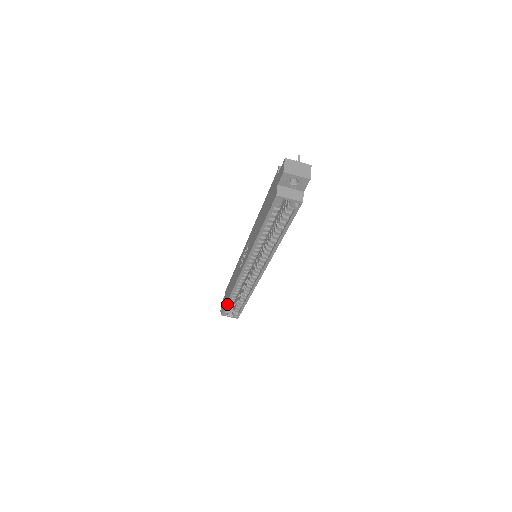
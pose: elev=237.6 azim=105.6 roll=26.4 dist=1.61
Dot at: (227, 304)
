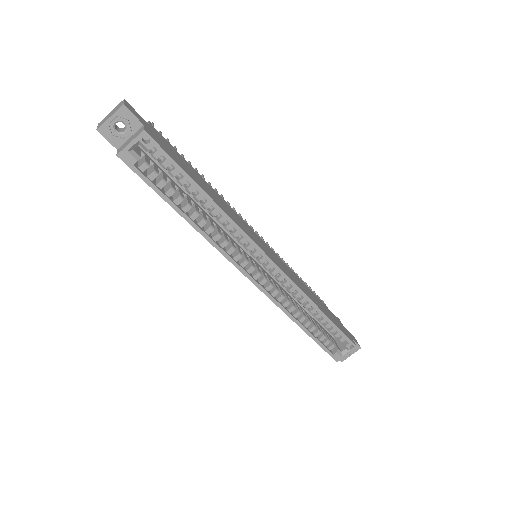
Dot at: (316, 341)
